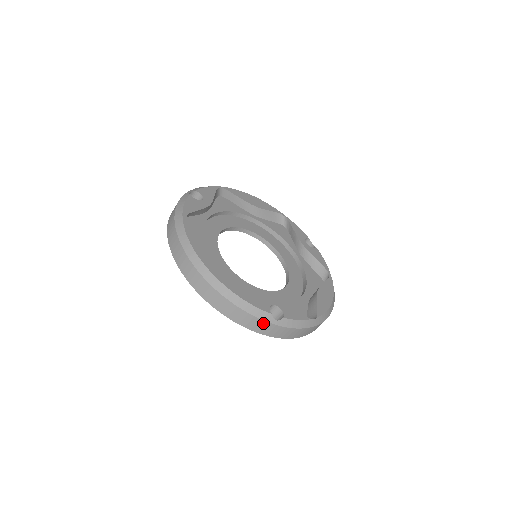
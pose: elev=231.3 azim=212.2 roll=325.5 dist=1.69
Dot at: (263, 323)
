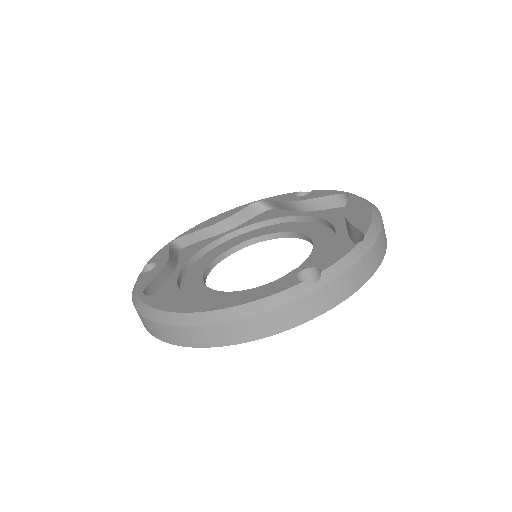
Dot at: (305, 301)
